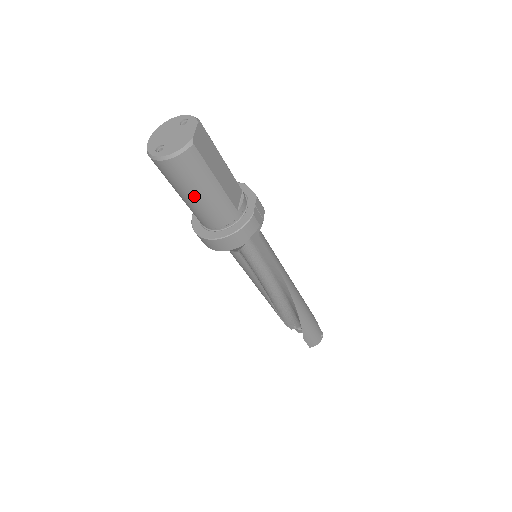
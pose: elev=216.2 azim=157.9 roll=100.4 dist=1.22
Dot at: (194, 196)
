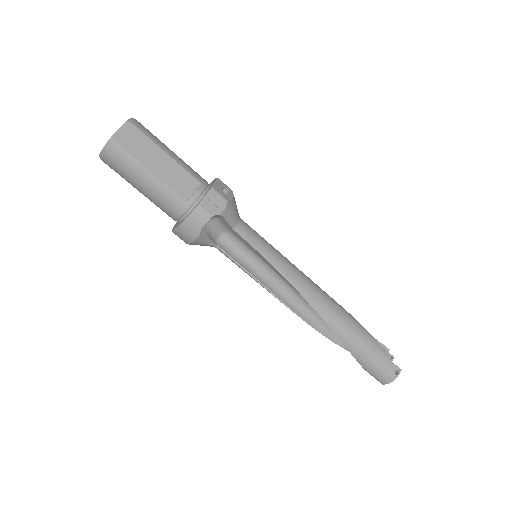
Dot at: (139, 189)
